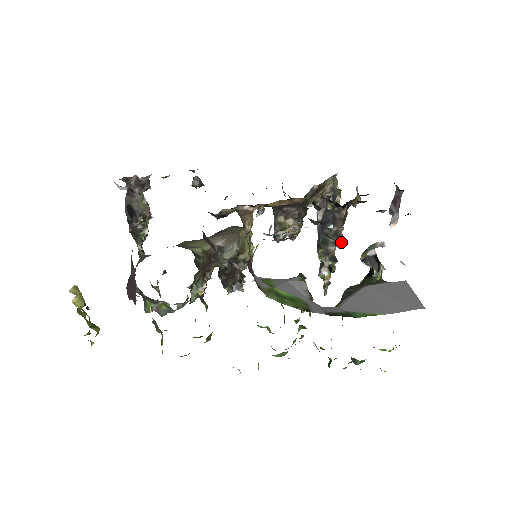
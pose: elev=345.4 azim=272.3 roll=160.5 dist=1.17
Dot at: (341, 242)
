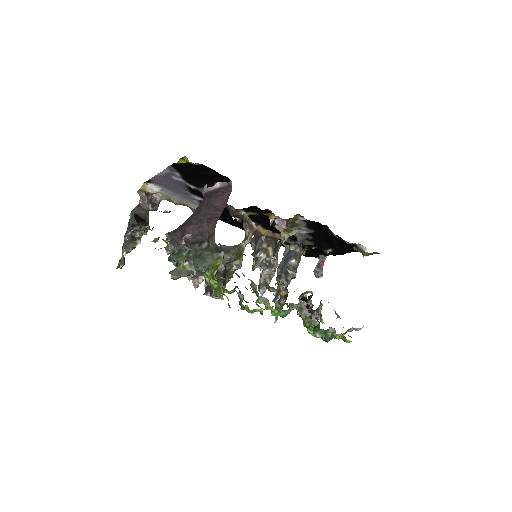
Dot at: occluded
